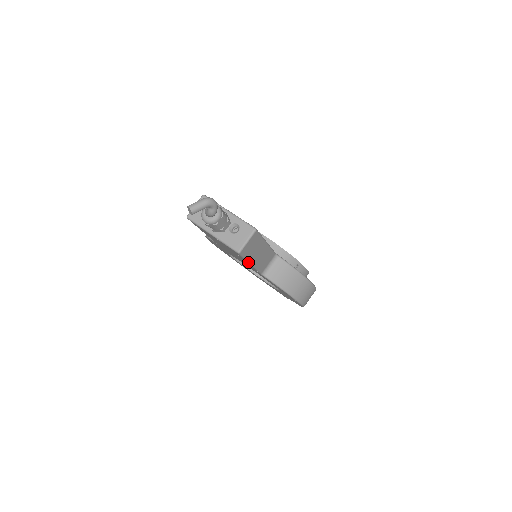
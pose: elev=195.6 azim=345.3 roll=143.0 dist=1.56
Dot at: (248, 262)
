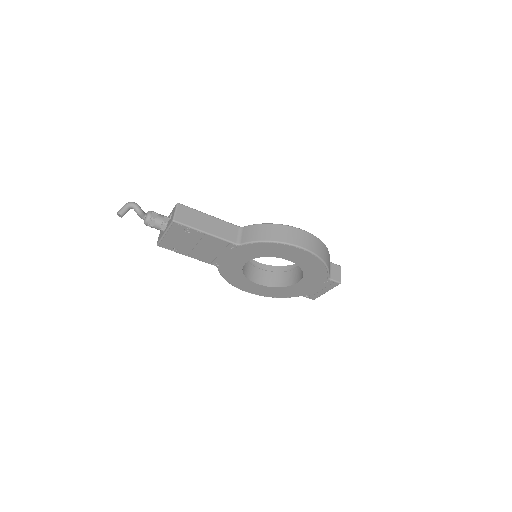
Dot at: (199, 231)
